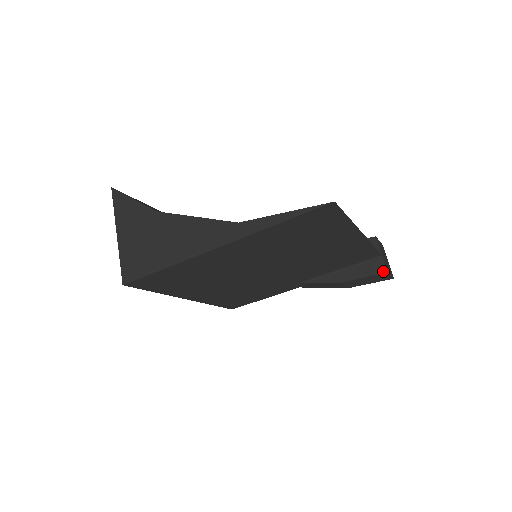
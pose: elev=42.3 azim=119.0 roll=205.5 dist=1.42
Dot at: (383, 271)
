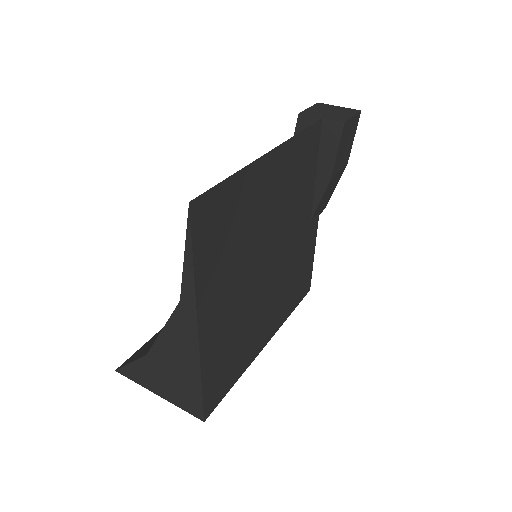
Dot at: (341, 127)
